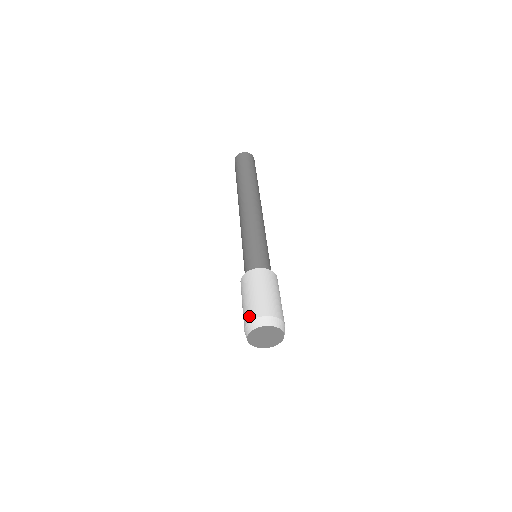
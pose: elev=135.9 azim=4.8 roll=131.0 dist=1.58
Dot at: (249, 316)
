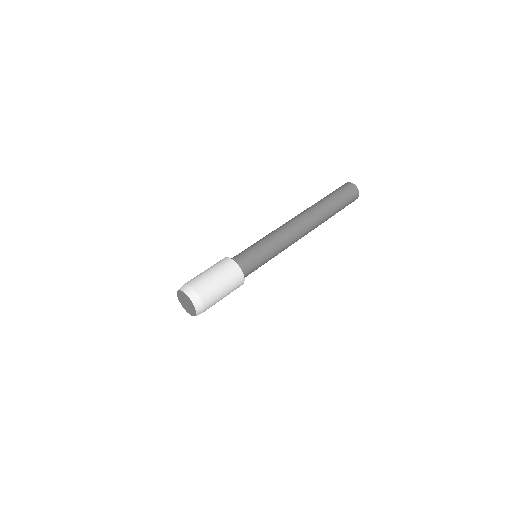
Dot at: (188, 281)
